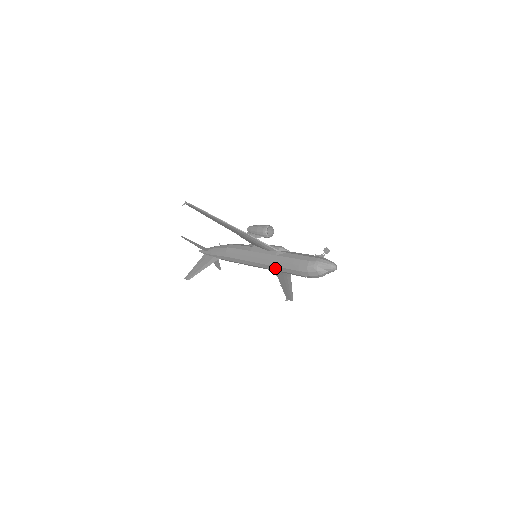
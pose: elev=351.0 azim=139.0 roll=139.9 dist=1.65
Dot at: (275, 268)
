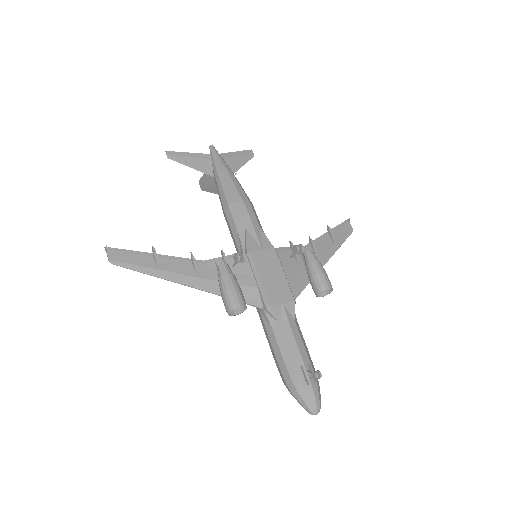
Dot at: occluded
